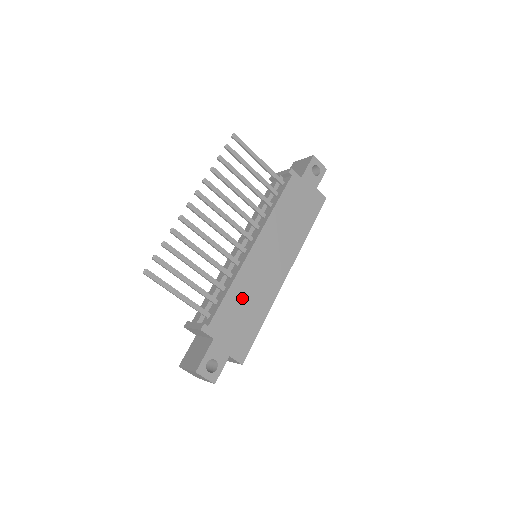
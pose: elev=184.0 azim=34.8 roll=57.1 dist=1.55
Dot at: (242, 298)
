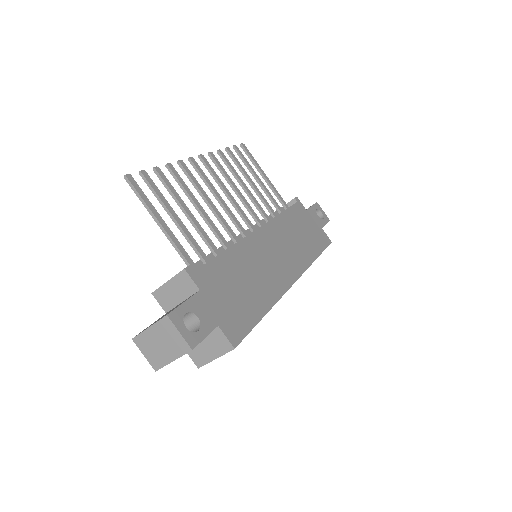
Dot at: (241, 270)
